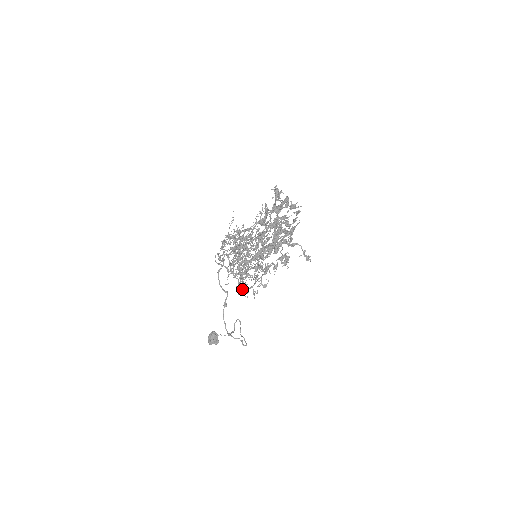
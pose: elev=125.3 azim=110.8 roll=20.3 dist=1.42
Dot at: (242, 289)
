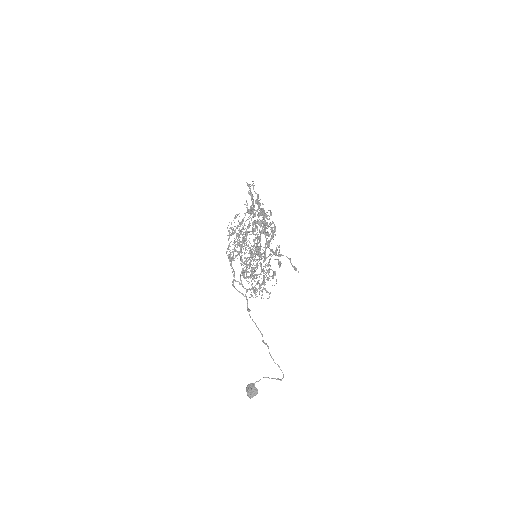
Dot at: occluded
